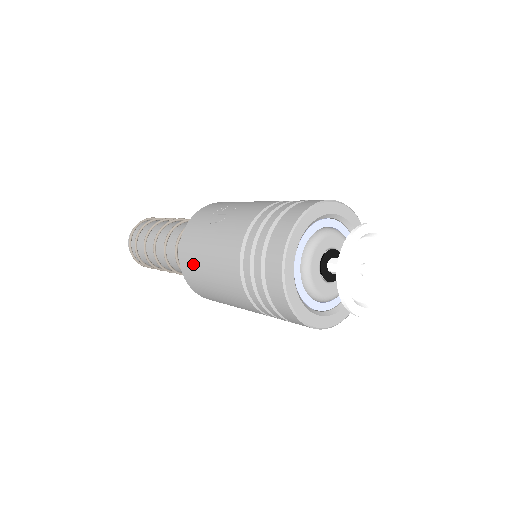
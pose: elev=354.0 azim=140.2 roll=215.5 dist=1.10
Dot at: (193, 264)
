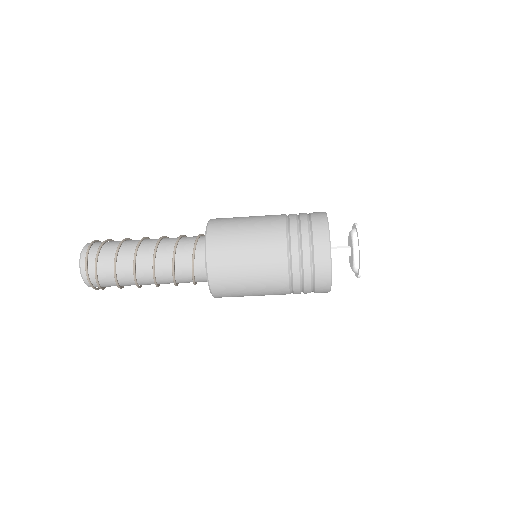
Dot at: (229, 220)
